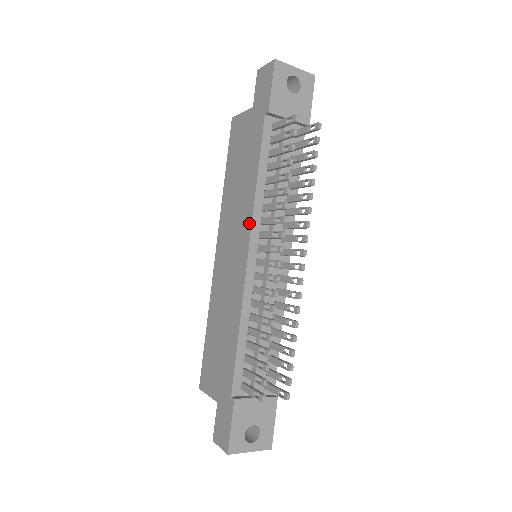
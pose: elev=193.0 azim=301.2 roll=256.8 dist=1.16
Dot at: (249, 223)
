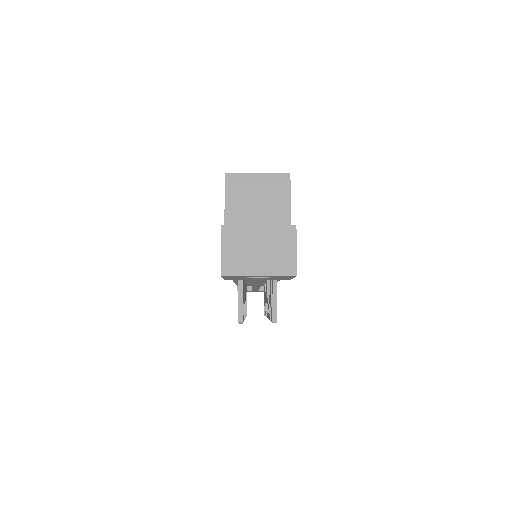
Dot at: occluded
